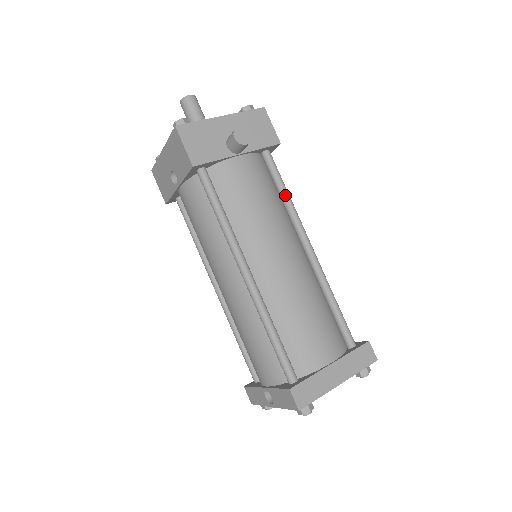
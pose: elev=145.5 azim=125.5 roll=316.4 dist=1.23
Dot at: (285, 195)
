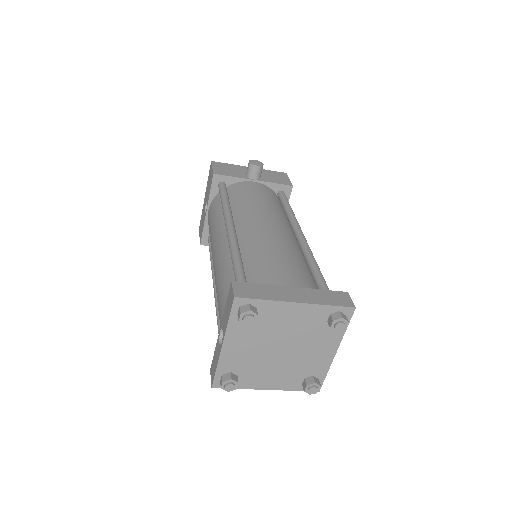
Dot at: (288, 209)
